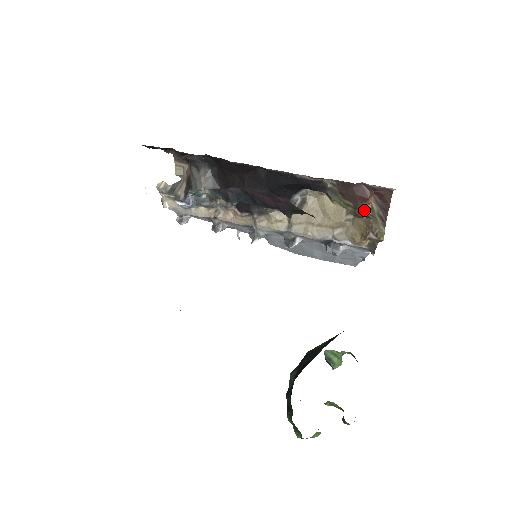
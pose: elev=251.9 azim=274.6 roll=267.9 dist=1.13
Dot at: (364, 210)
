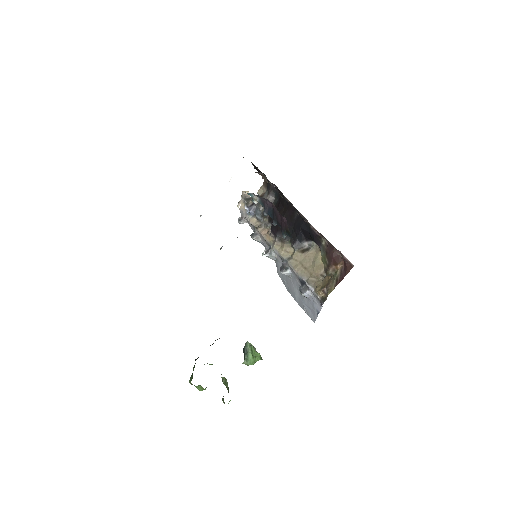
Dot at: (332, 270)
